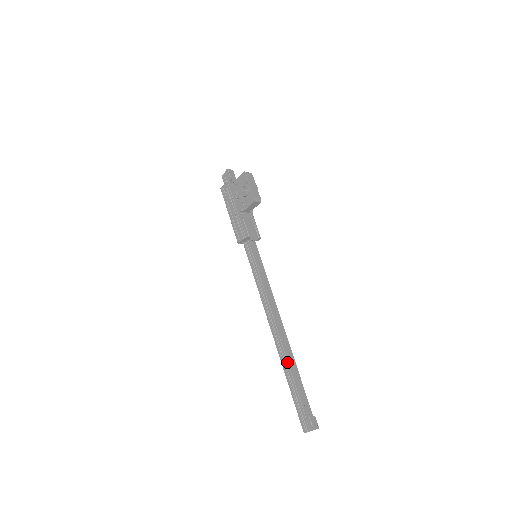
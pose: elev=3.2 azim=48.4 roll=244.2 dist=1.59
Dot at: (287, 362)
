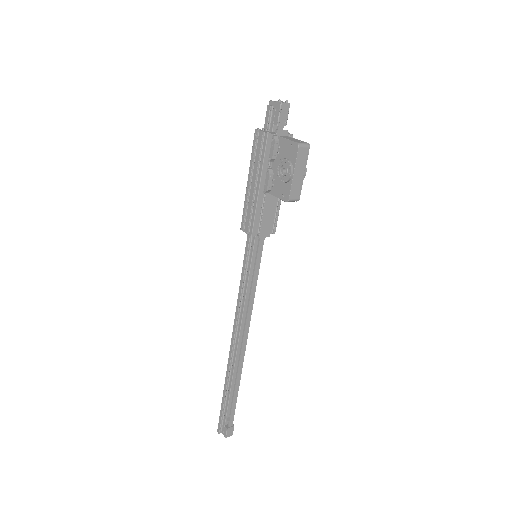
Dot at: (232, 378)
